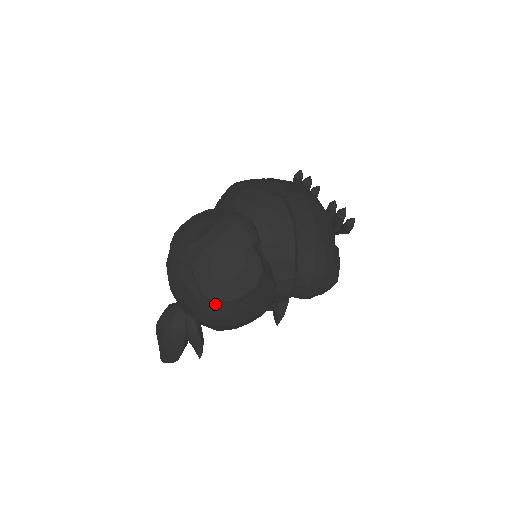
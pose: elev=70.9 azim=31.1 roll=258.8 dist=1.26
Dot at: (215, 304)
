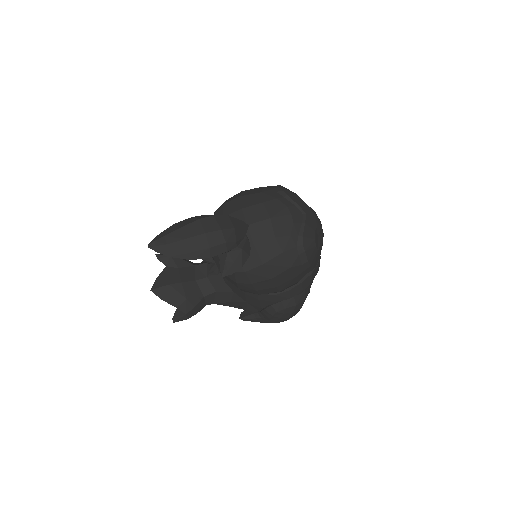
Dot at: (298, 251)
